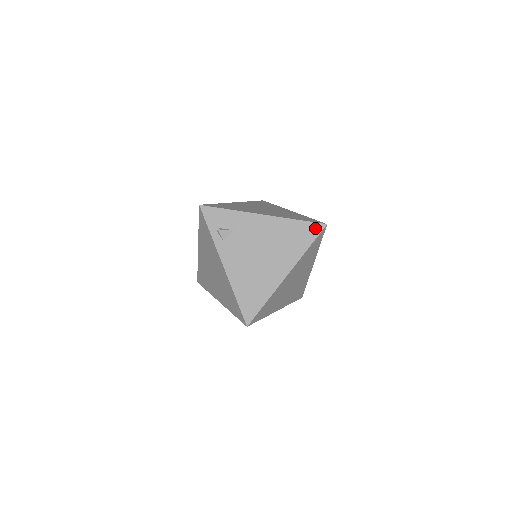
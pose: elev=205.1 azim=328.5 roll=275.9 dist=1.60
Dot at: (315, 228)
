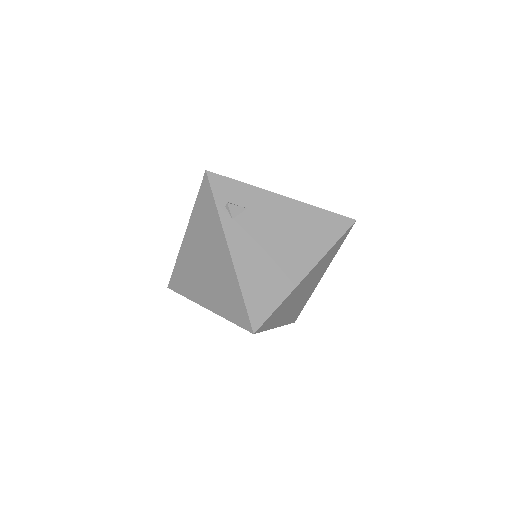
Dot at: (343, 222)
